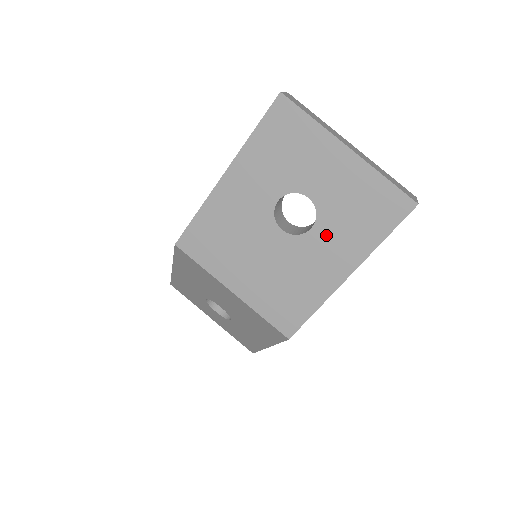
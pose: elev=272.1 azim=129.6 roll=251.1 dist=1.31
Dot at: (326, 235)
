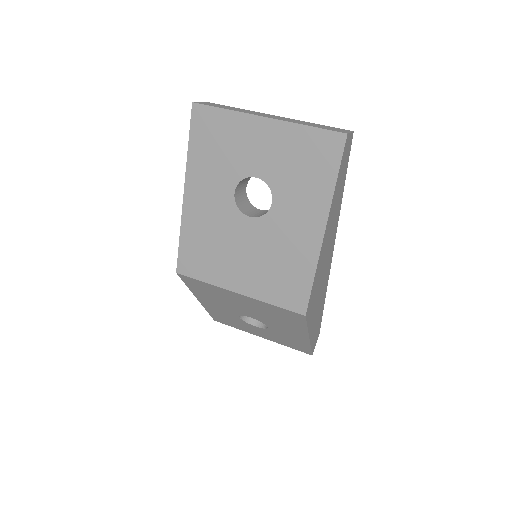
Dot at: (287, 203)
